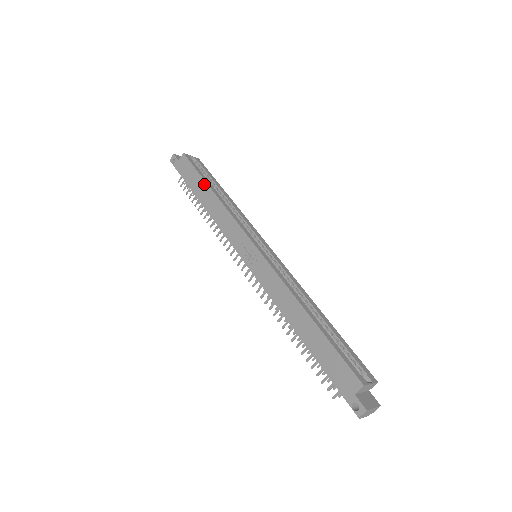
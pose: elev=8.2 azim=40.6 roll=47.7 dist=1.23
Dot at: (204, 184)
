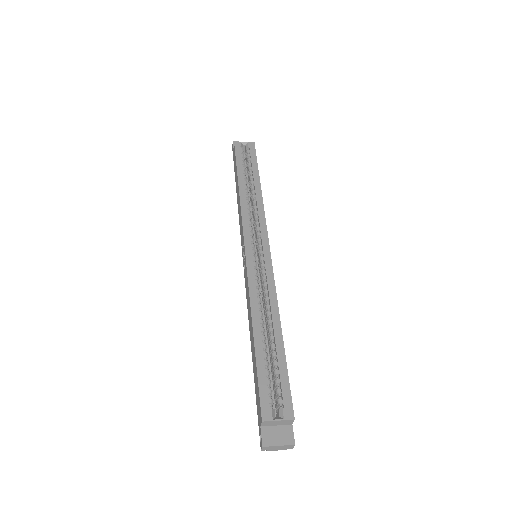
Dot at: (237, 176)
